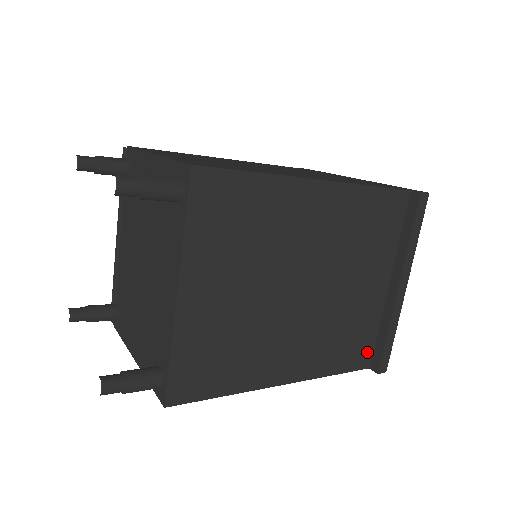
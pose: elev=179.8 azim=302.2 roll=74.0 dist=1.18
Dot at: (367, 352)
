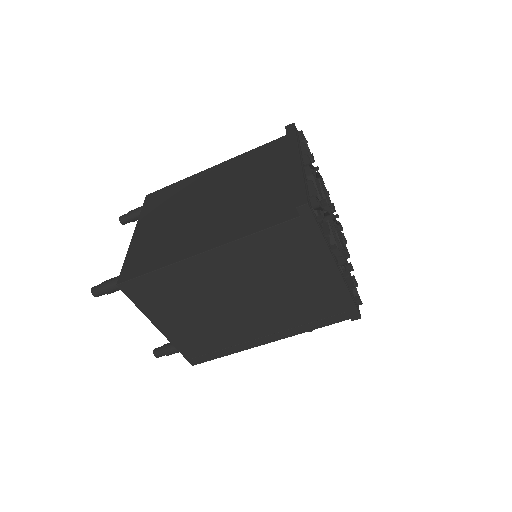
Dot at: (290, 209)
